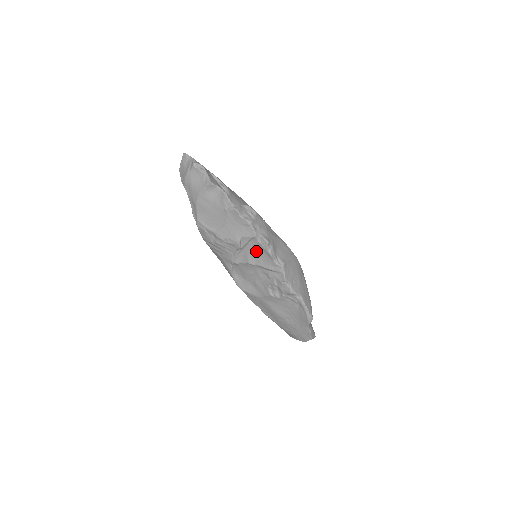
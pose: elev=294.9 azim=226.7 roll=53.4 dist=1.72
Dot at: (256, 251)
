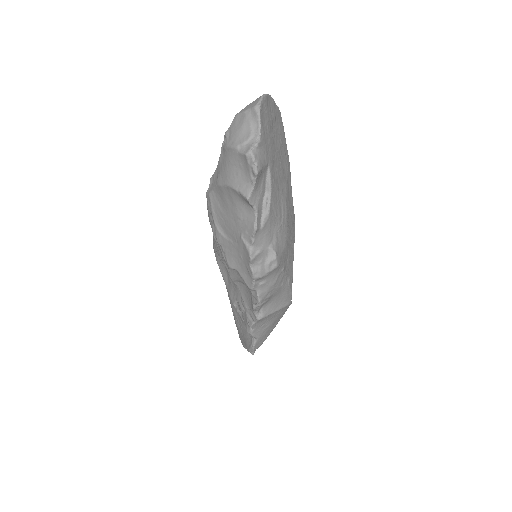
Dot at: occluded
